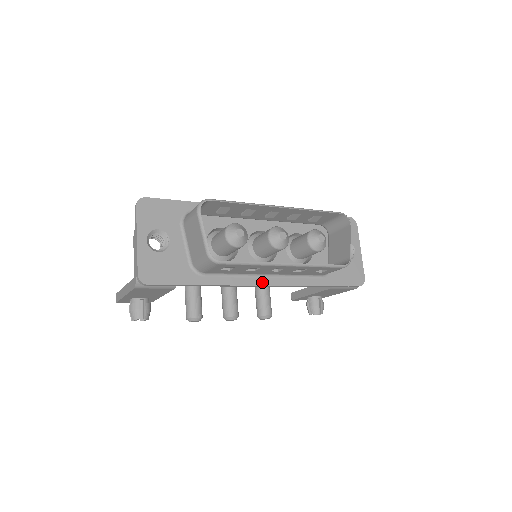
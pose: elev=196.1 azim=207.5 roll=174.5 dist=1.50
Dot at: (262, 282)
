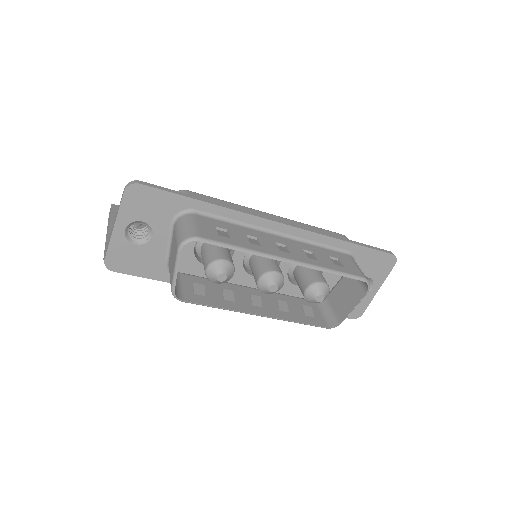
Dot at: occluded
